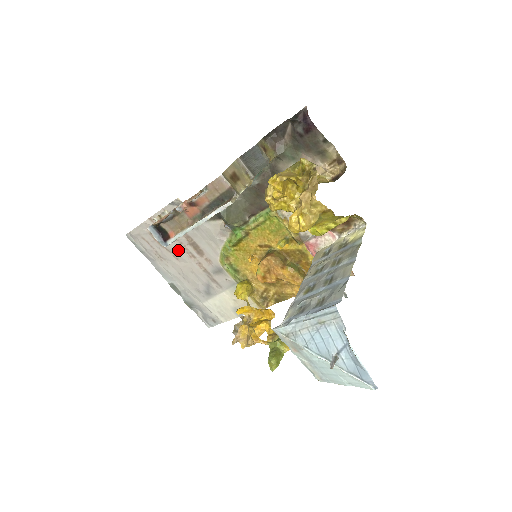
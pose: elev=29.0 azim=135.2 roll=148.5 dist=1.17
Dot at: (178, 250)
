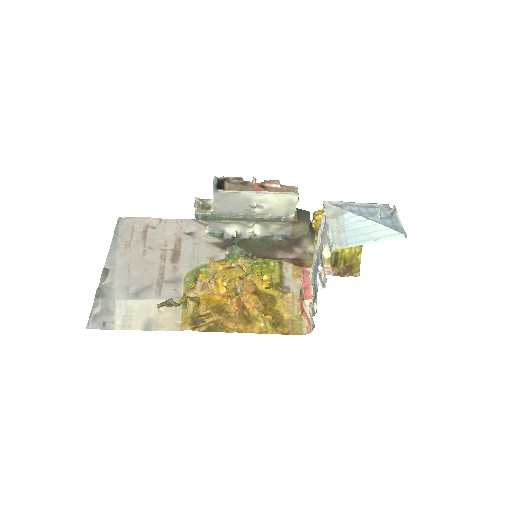
Dot at: (156, 248)
